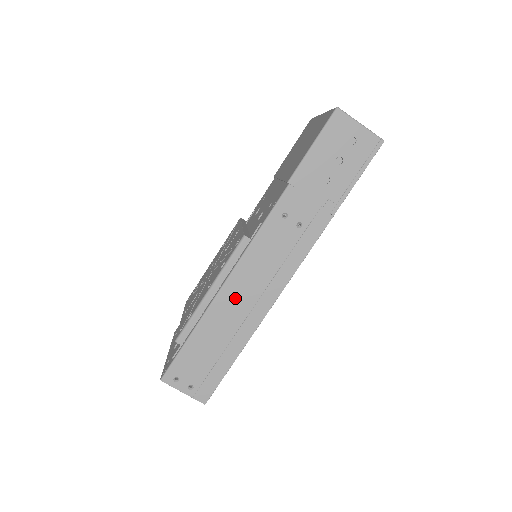
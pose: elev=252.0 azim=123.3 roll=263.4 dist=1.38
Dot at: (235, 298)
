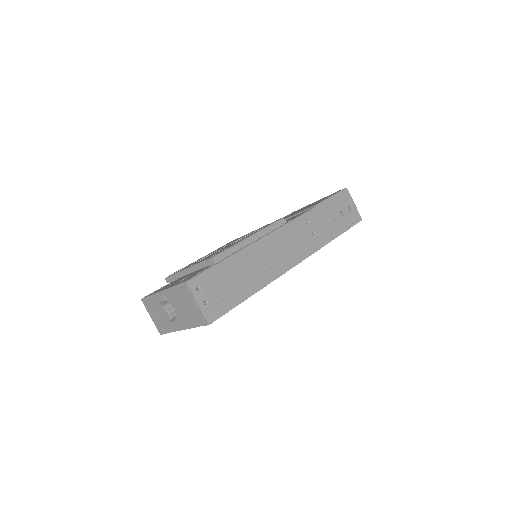
Dot at: (264, 253)
